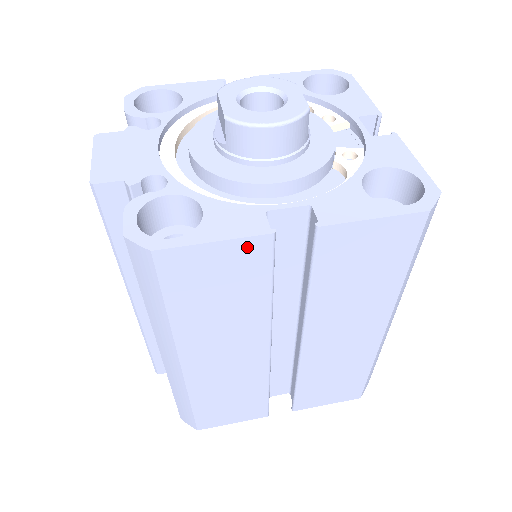
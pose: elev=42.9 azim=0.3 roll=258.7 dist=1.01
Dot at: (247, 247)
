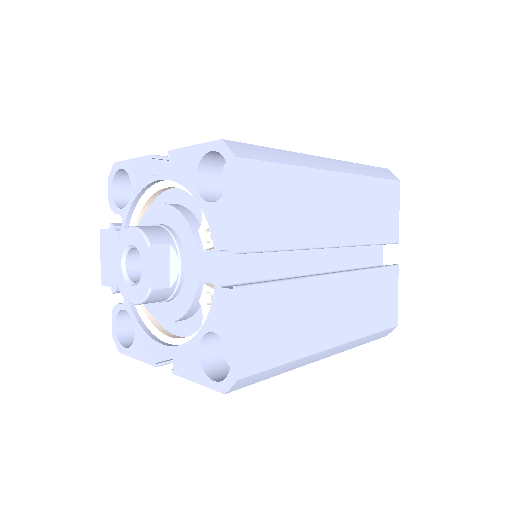
Dot at: occluded
